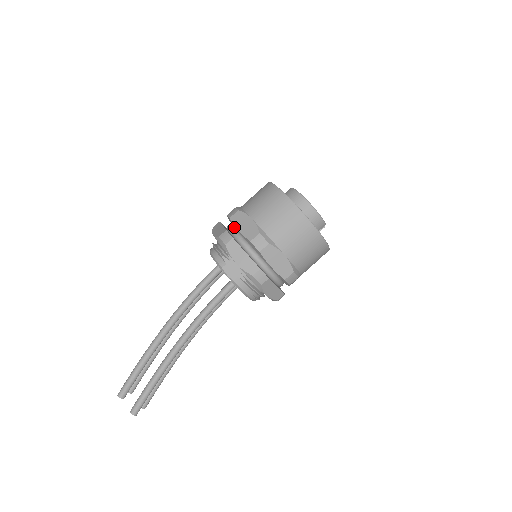
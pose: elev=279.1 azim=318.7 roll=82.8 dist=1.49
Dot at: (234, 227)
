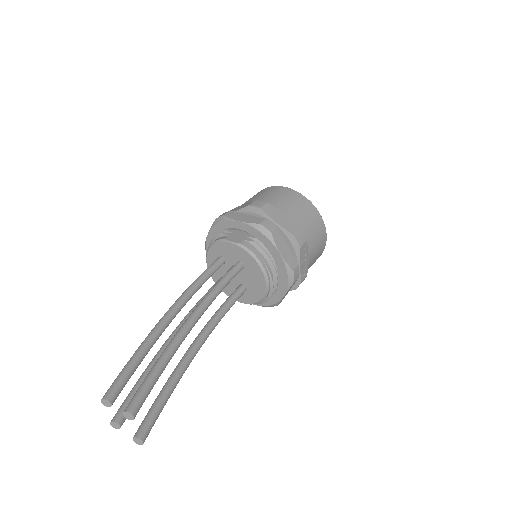
Dot at: occluded
